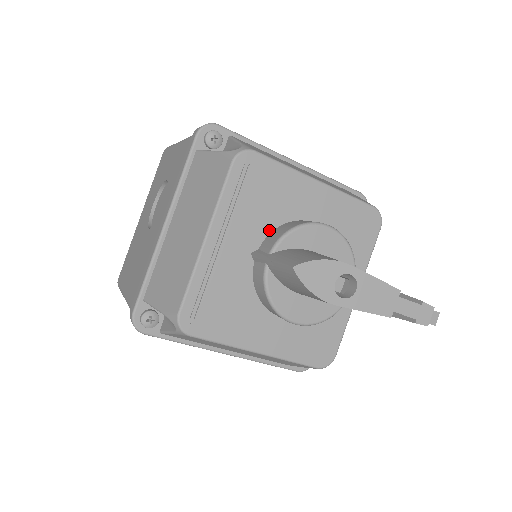
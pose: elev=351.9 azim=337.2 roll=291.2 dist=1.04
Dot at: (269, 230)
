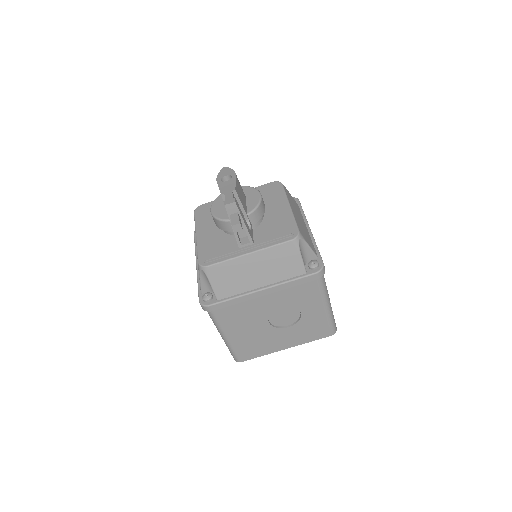
Dot at: occluded
